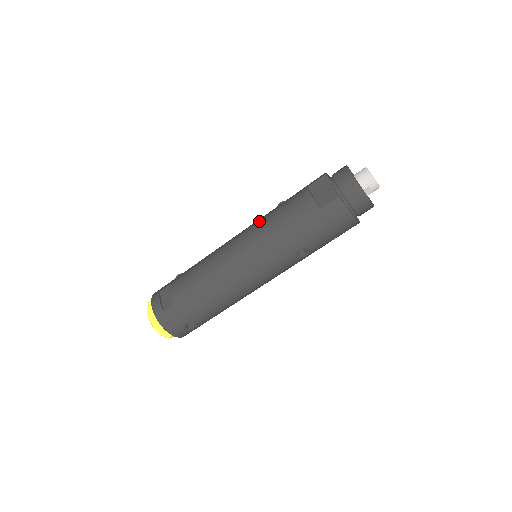
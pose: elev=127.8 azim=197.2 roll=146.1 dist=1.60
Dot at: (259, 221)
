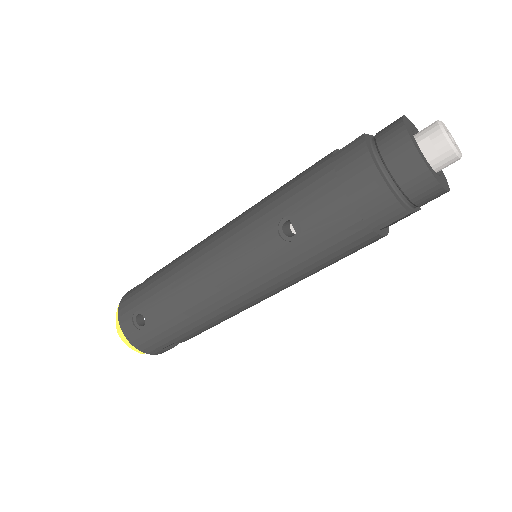
Dot at: occluded
